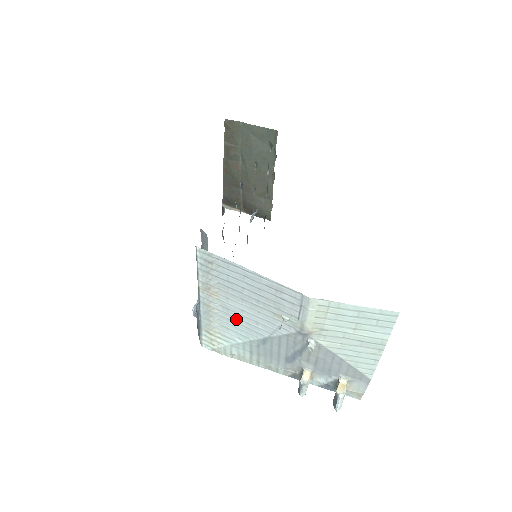
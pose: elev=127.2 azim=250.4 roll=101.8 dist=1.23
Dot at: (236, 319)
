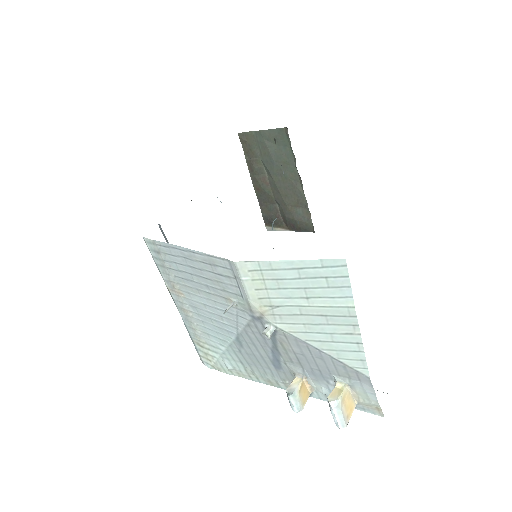
Dot at: (207, 319)
